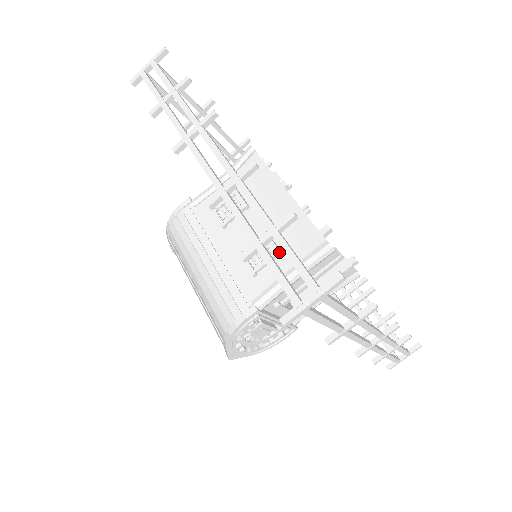
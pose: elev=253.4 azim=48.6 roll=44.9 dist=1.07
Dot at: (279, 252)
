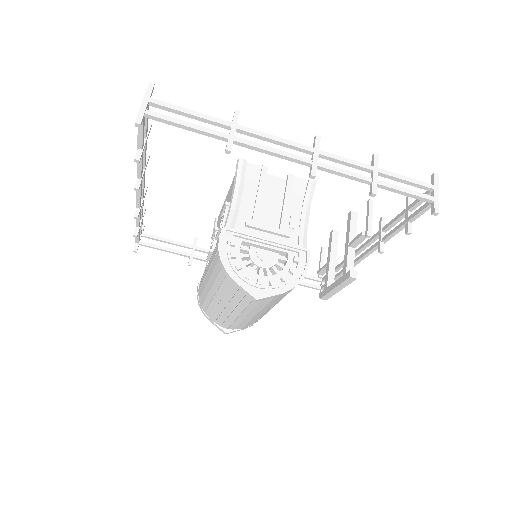
Dot at: (225, 202)
